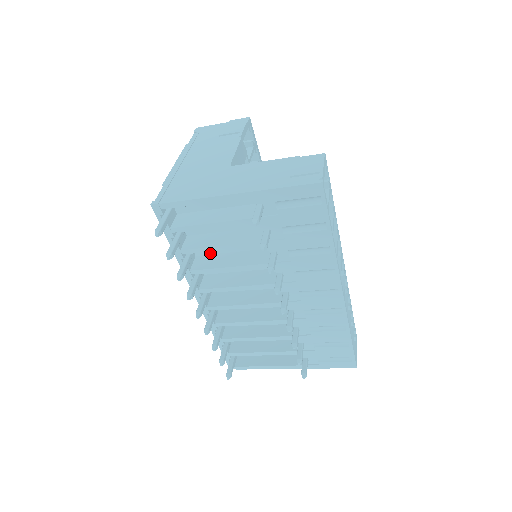
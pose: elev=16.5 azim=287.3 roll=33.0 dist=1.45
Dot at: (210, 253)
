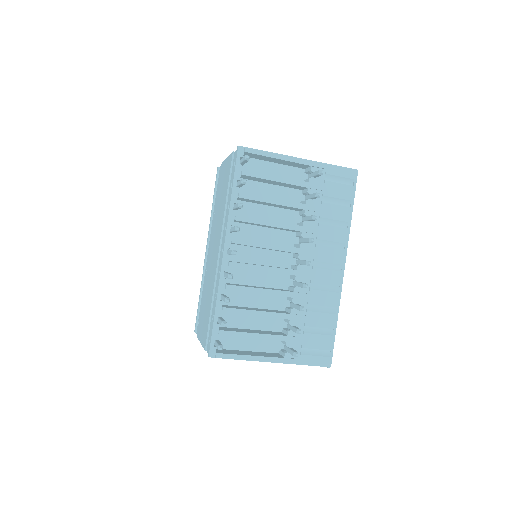
Dot at: occluded
